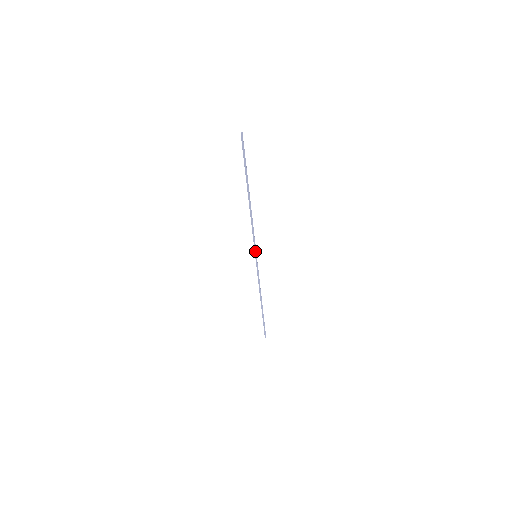
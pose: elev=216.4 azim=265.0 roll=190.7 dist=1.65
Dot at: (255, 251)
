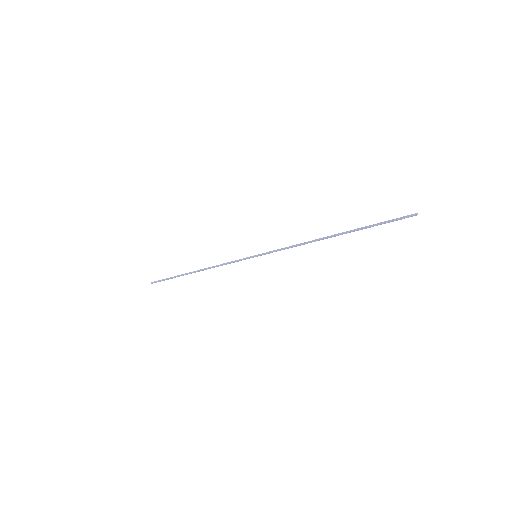
Dot at: occluded
